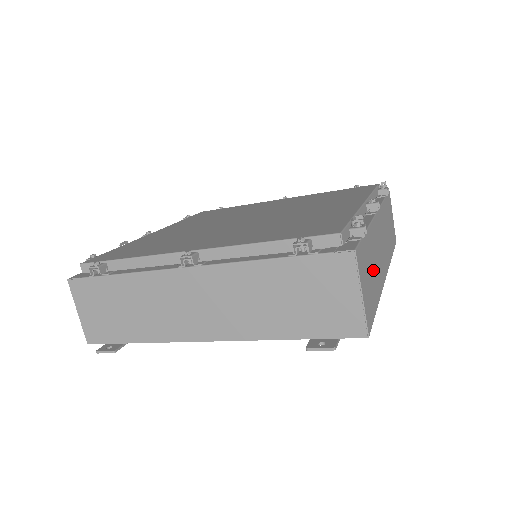
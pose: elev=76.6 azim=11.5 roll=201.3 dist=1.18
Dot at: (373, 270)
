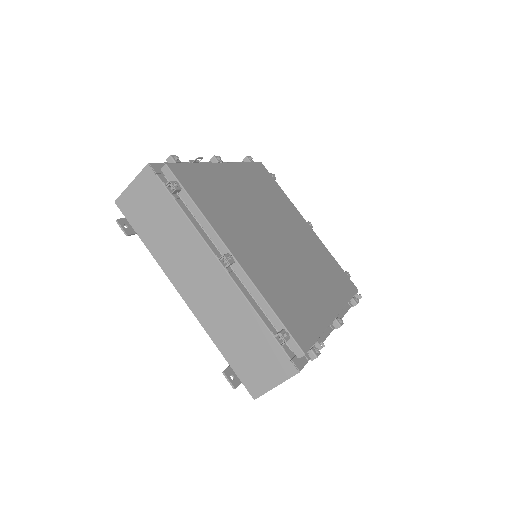
Dot at: occluded
